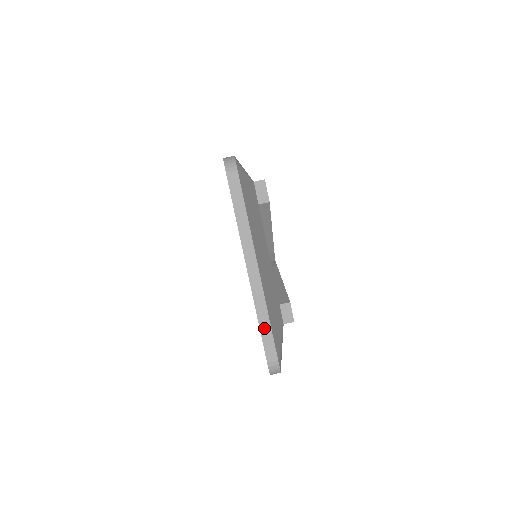
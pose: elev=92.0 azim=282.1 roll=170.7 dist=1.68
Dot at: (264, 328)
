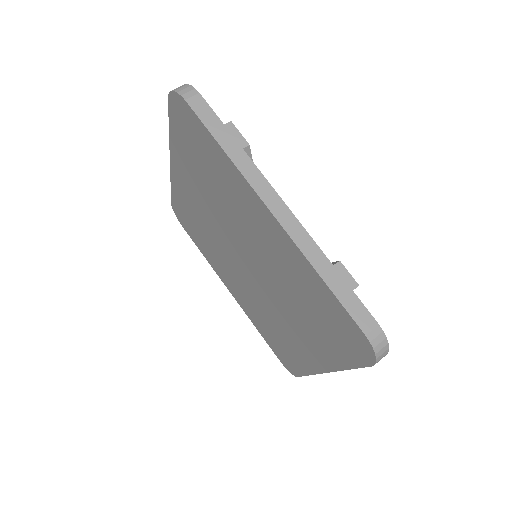
Dot at: (333, 283)
